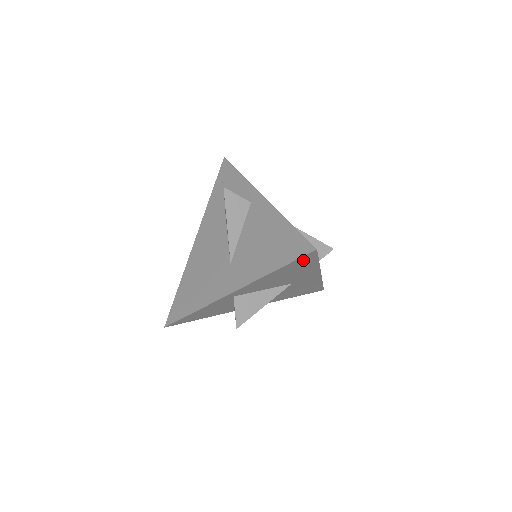
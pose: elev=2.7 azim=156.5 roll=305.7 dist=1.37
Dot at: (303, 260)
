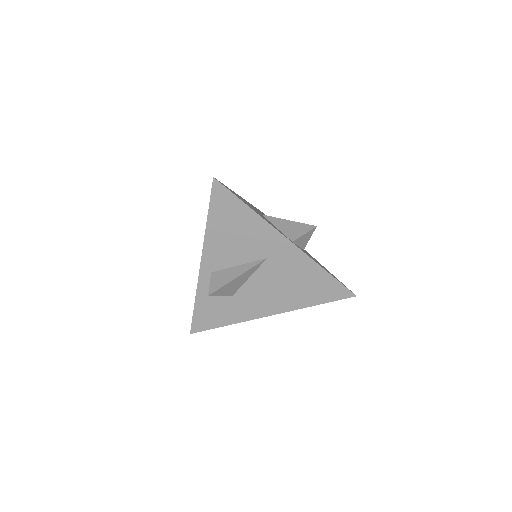
Dot at: (221, 199)
